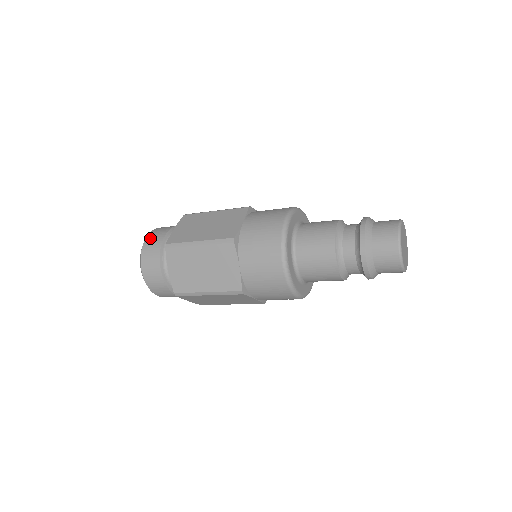
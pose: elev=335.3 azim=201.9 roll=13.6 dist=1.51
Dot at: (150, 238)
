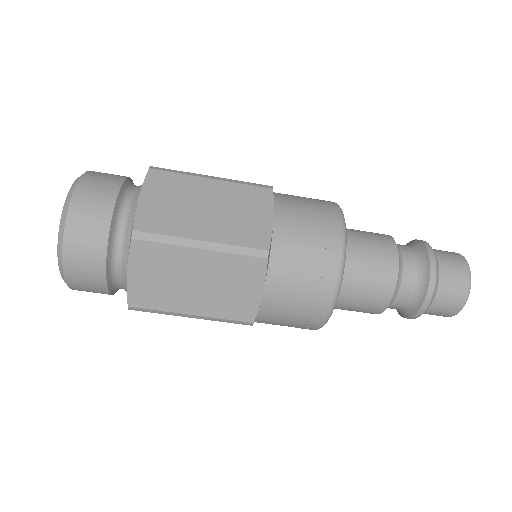
Dot at: occluded
